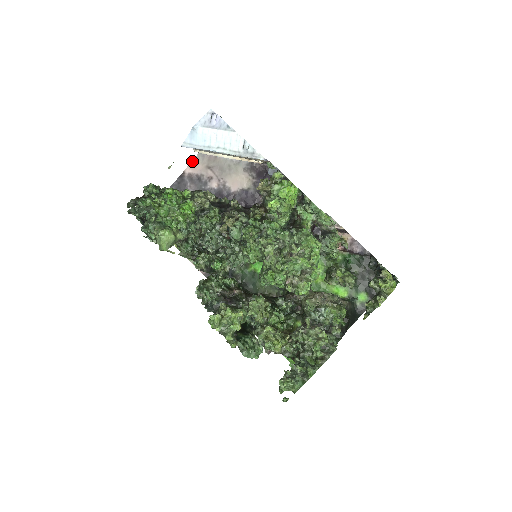
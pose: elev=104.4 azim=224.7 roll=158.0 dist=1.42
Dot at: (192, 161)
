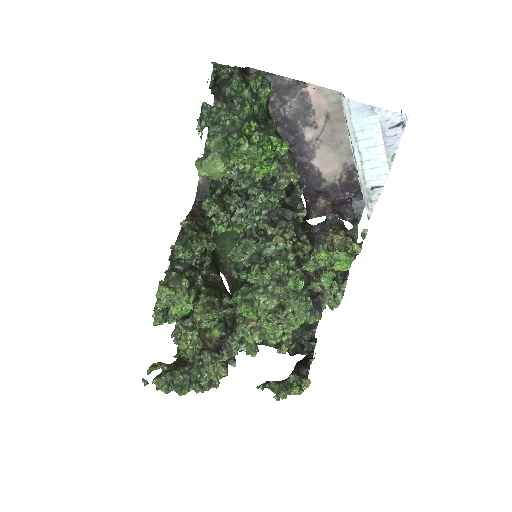
Dot at: (326, 88)
